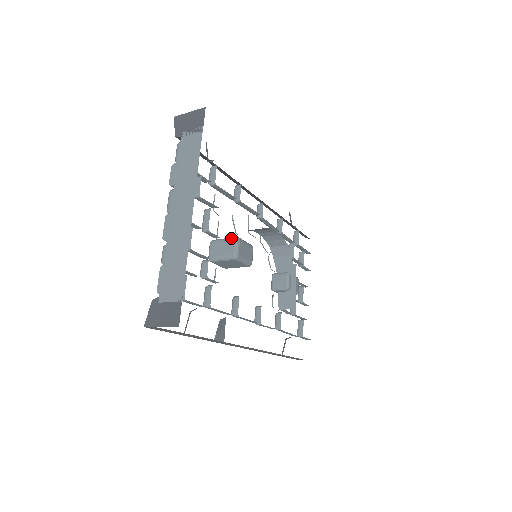
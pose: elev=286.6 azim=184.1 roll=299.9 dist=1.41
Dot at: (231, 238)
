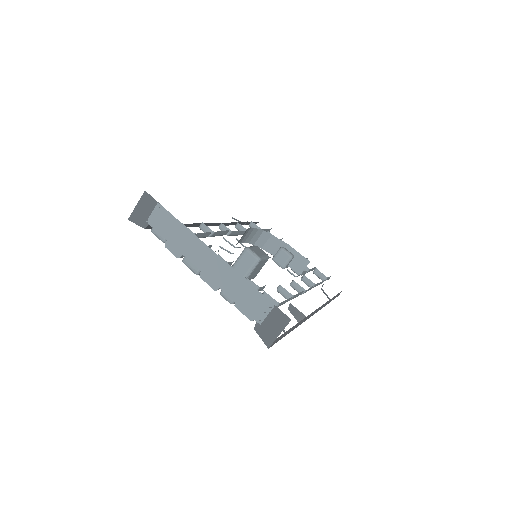
Dot at: (242, 253)
